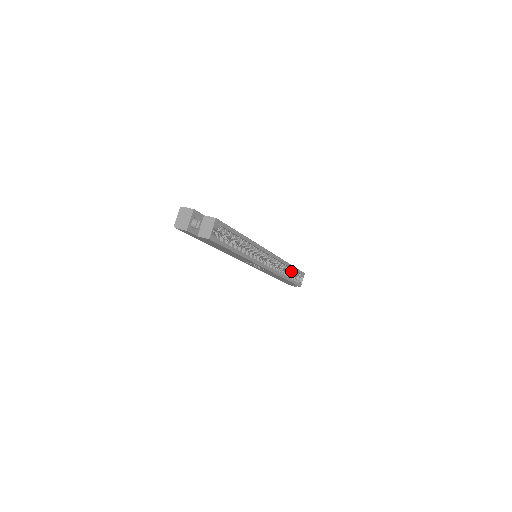
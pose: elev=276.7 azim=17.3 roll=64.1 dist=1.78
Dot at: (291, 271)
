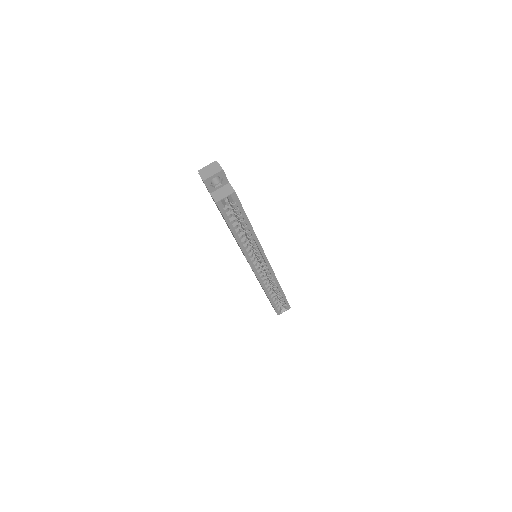
Dot at: (279, 295)
